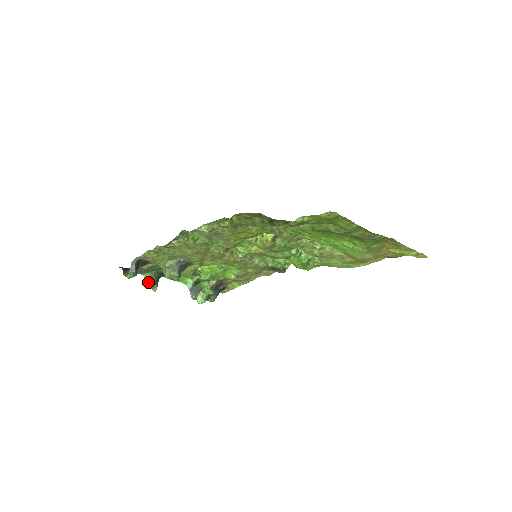
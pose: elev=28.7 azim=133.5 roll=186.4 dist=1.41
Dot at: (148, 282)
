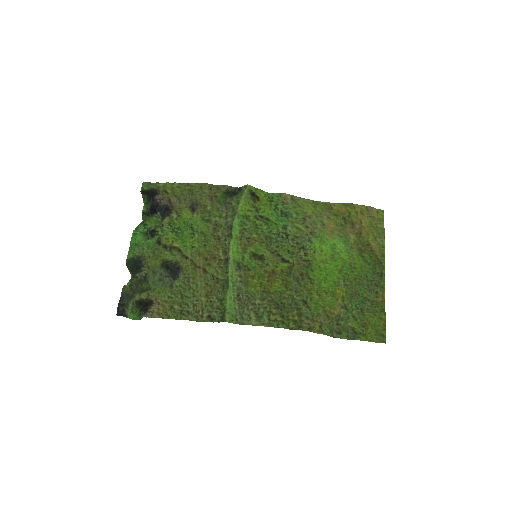
Dot at: occluded
